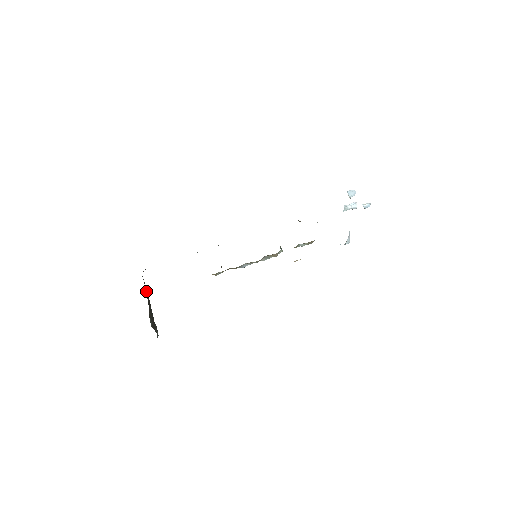
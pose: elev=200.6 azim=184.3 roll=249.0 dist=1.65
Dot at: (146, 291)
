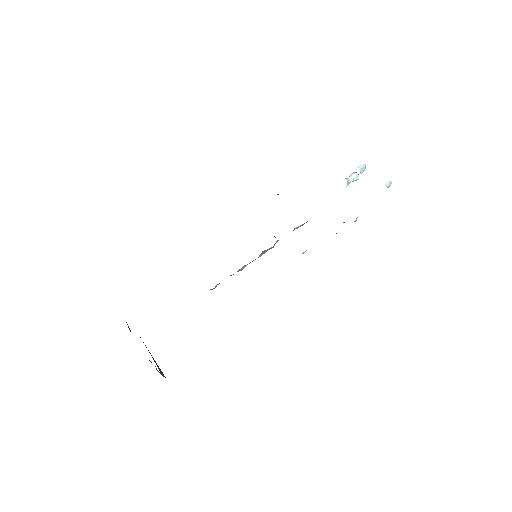
Dot at: occluded
